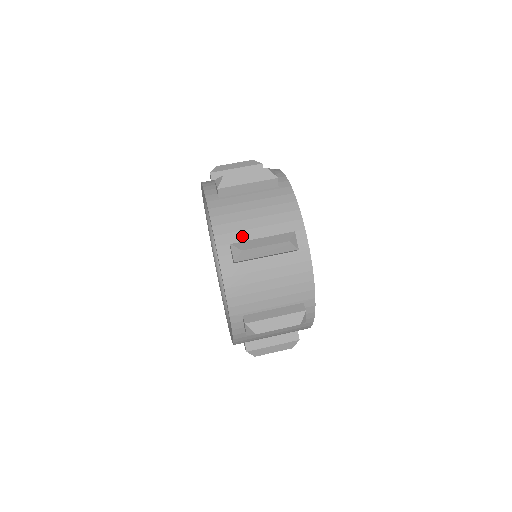
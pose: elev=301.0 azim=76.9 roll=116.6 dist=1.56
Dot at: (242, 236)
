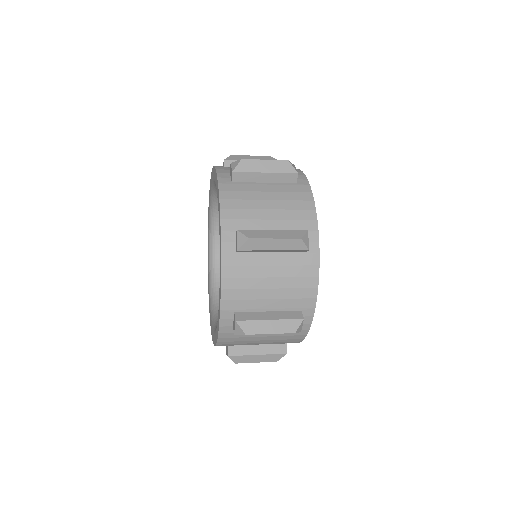
Dot at: (250, 225)
